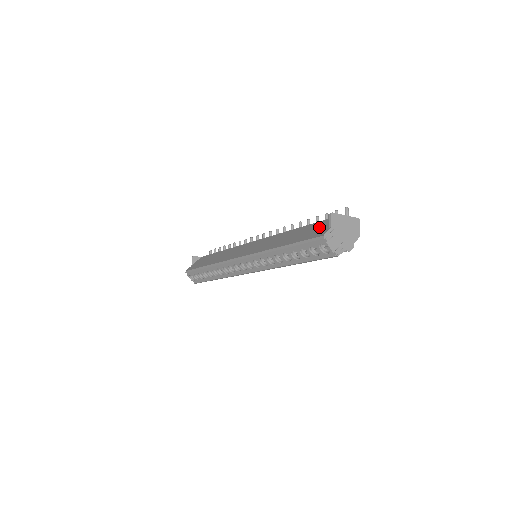
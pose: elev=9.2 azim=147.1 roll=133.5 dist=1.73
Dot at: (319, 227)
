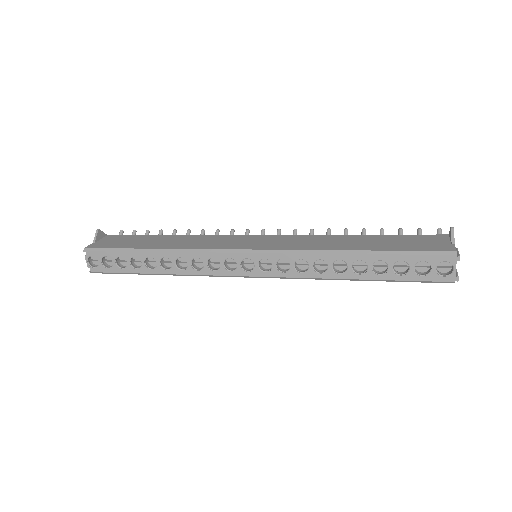
Dot at: (422, 240)
